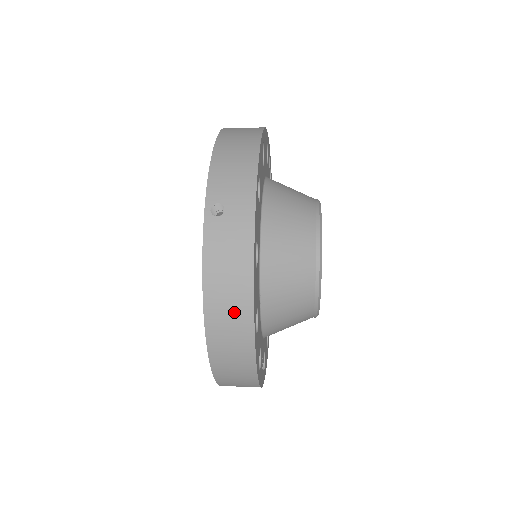
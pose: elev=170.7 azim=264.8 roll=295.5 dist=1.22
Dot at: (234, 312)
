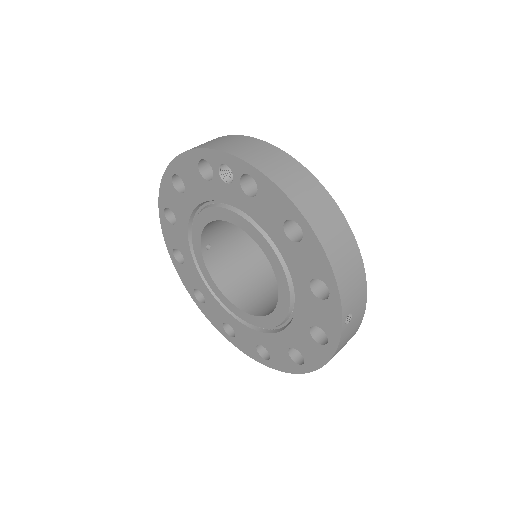
Dot at: occluded
